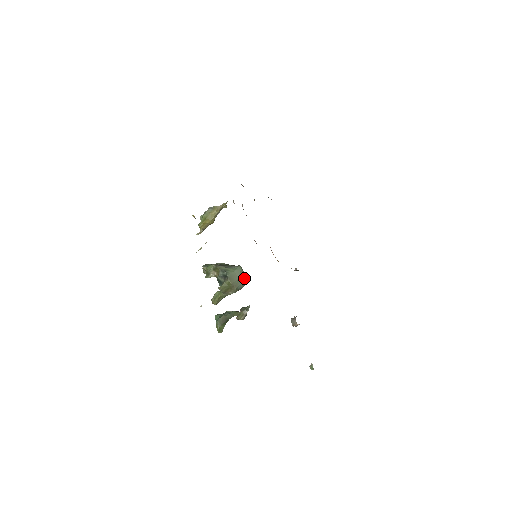
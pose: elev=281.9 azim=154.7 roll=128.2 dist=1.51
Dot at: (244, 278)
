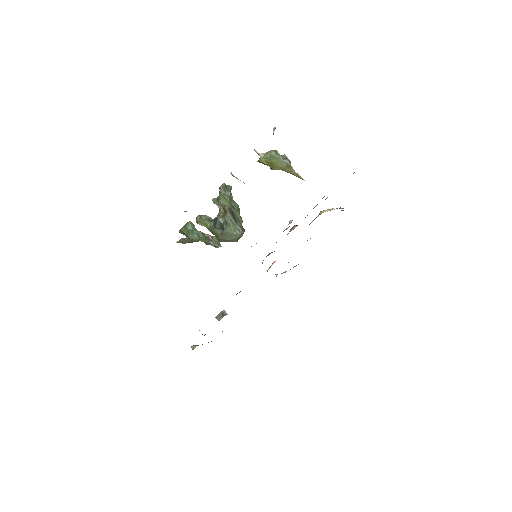
Dot at: (235, 241)
